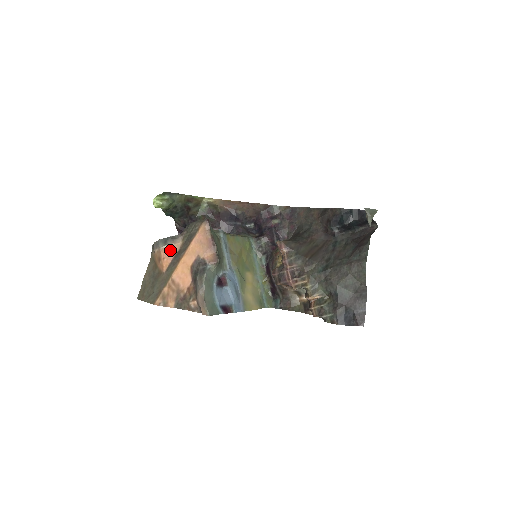
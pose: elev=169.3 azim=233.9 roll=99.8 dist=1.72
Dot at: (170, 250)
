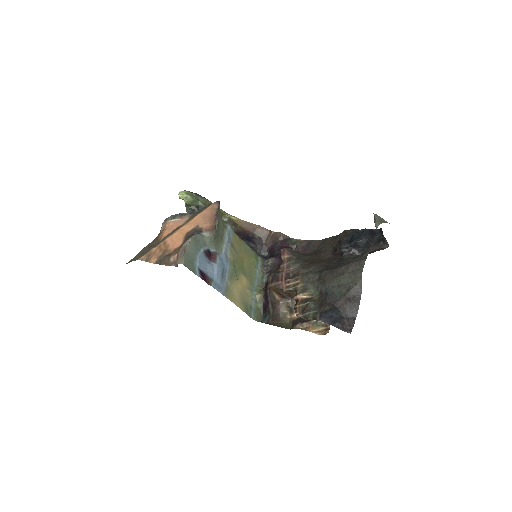
Dot at: (175, 224)
